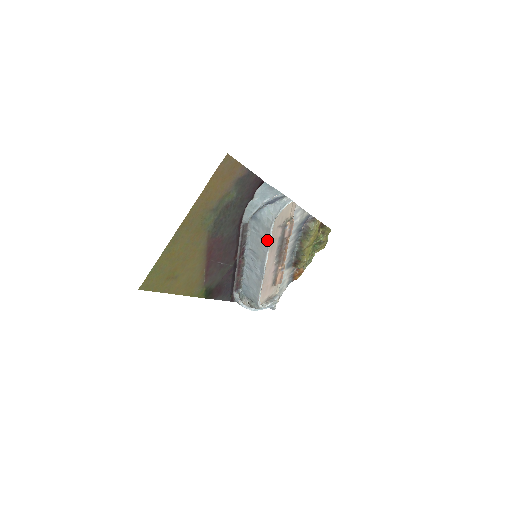
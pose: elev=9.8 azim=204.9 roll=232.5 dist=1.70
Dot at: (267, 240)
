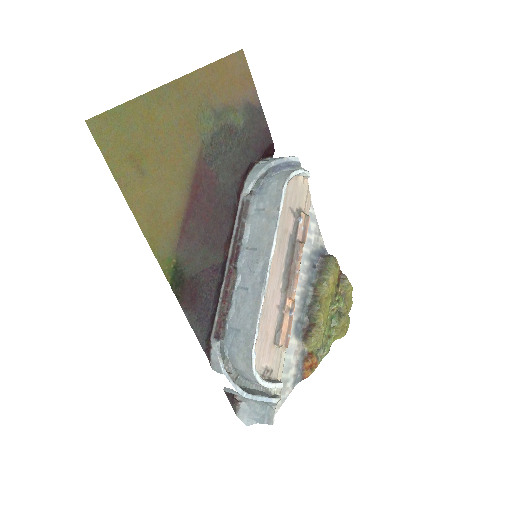
Dot at: (276, 213)
